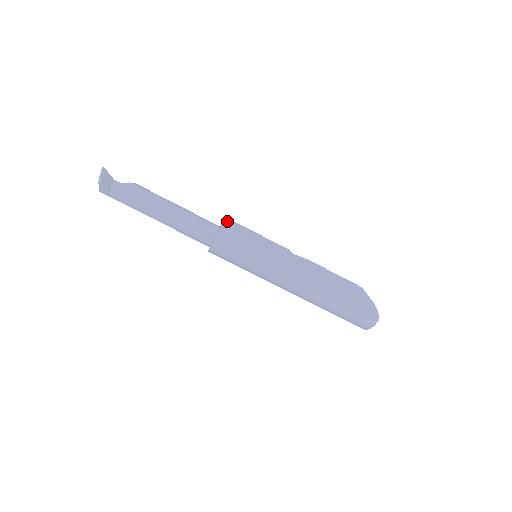
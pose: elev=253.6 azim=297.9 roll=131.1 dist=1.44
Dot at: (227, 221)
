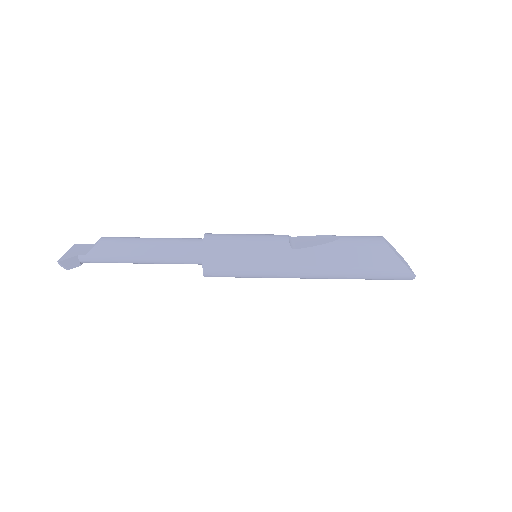
Dot at: (206, 251)
